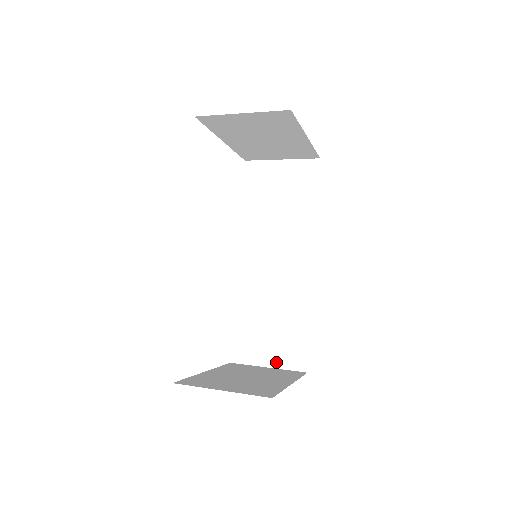
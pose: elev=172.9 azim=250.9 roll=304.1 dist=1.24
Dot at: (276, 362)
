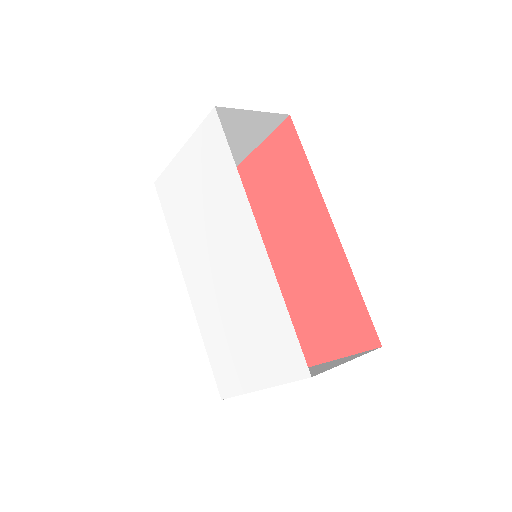
Dot at: occluded
